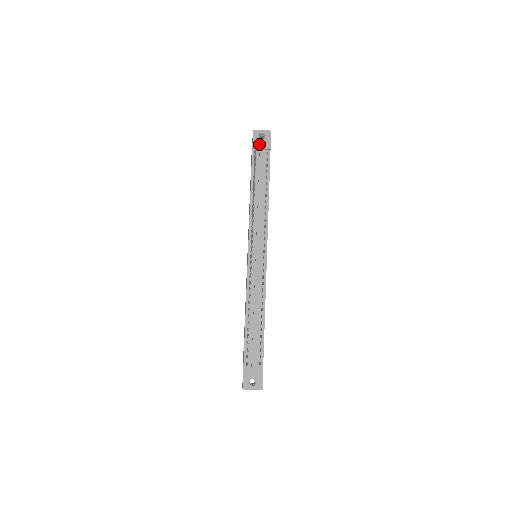
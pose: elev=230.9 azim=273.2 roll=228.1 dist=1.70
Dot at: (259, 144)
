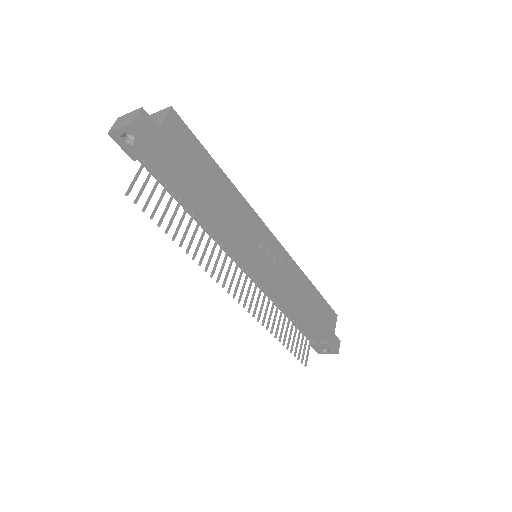
Dot at: (137, 152)
